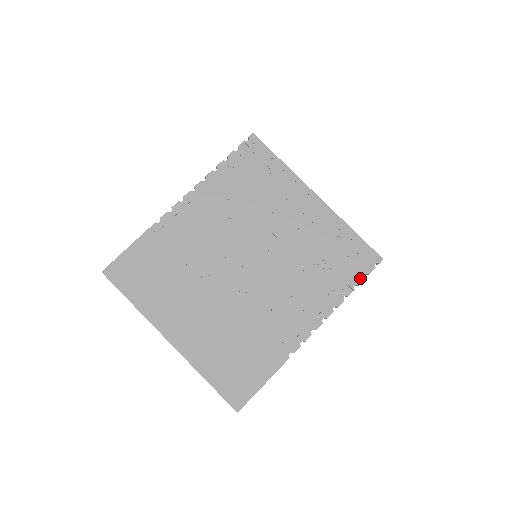
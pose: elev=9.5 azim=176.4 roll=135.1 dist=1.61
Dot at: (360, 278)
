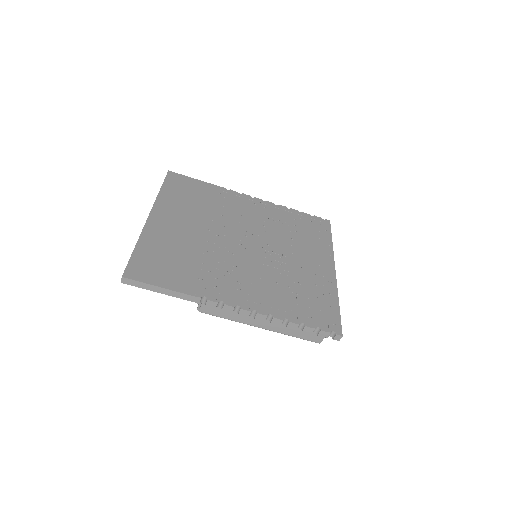
Dot at: (311, 324)
